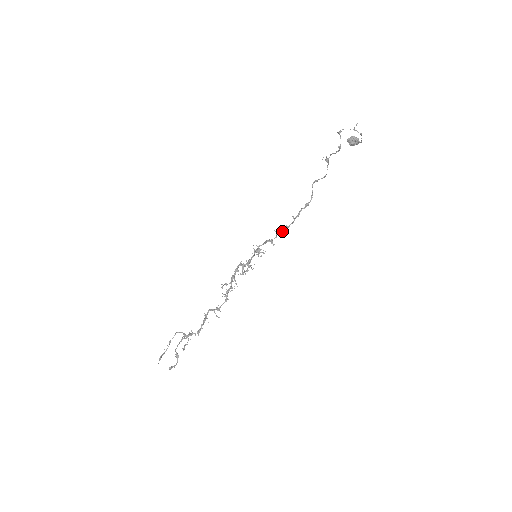
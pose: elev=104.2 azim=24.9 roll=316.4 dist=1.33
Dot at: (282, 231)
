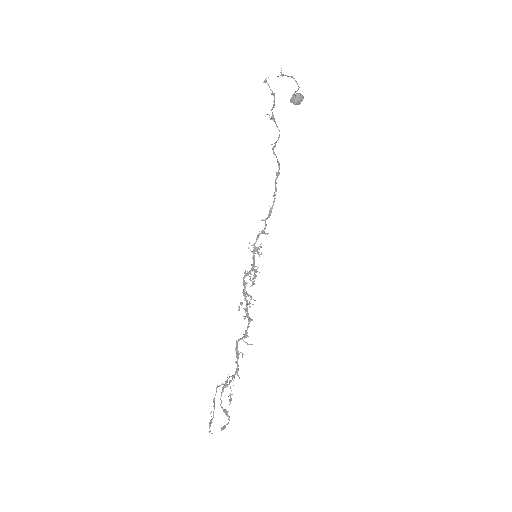
Dot at: (269, 216)
